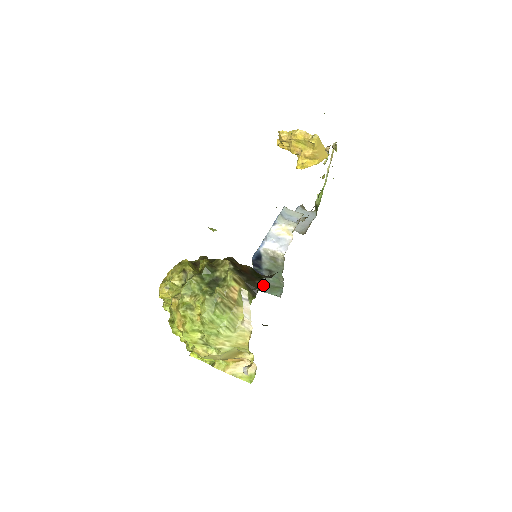
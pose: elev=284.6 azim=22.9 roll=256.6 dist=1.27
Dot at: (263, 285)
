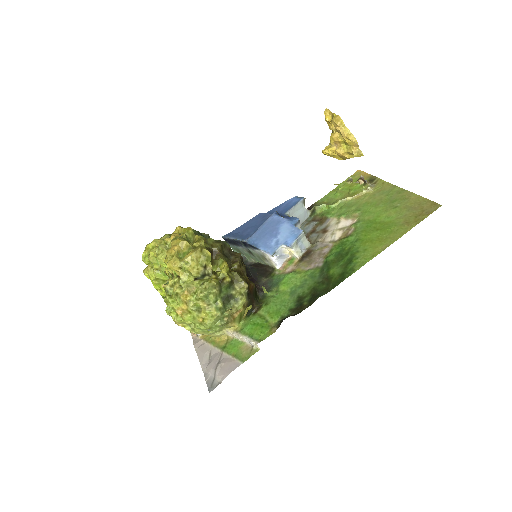
Dot at: (233, 244)
